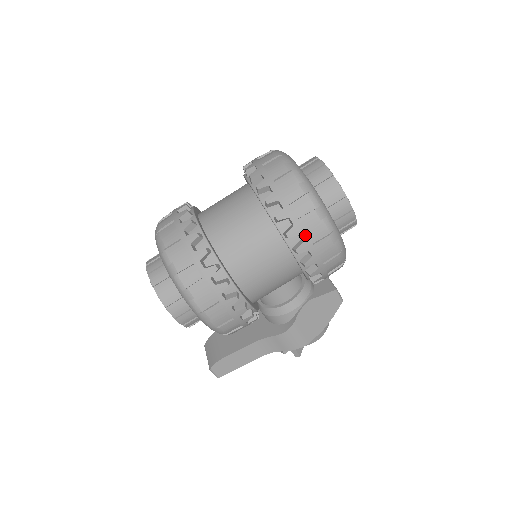
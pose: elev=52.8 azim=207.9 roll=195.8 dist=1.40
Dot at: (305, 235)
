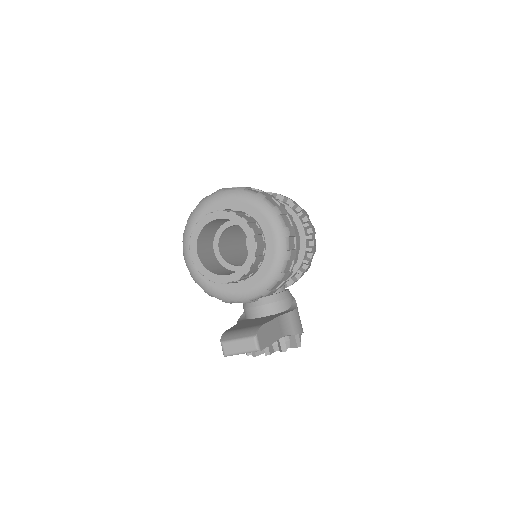
Dot at: (308, 218)
